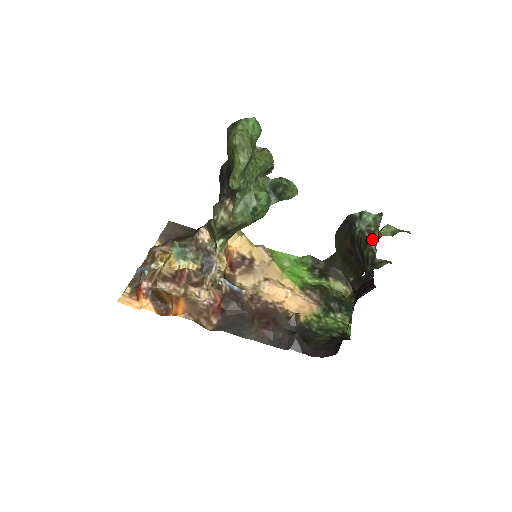
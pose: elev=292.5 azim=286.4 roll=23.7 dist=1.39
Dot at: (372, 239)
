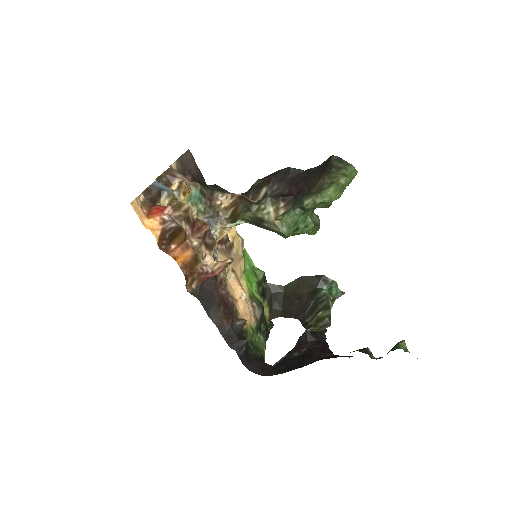
Dot at: (331, 308)
